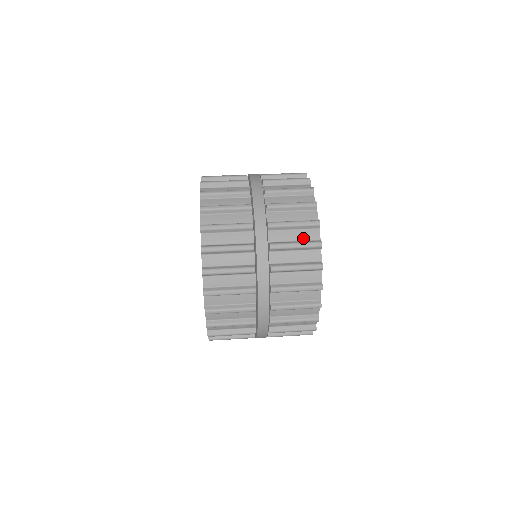
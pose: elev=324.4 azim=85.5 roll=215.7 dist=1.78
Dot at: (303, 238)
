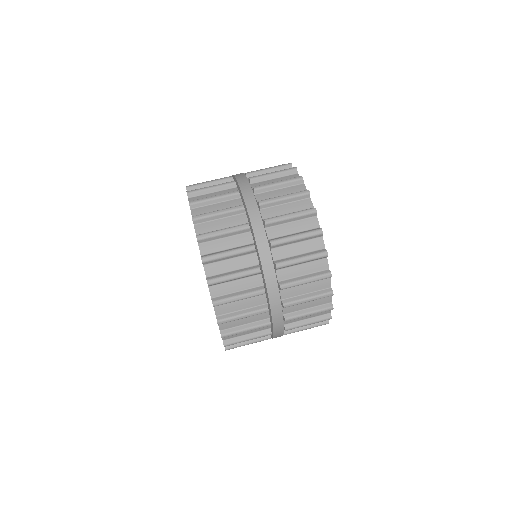
Dot at: (314, 289)
